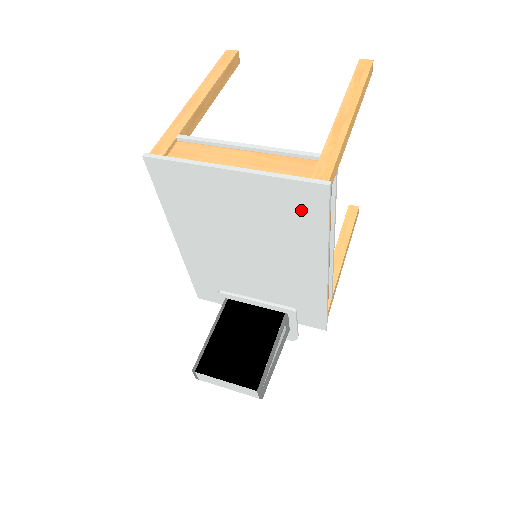
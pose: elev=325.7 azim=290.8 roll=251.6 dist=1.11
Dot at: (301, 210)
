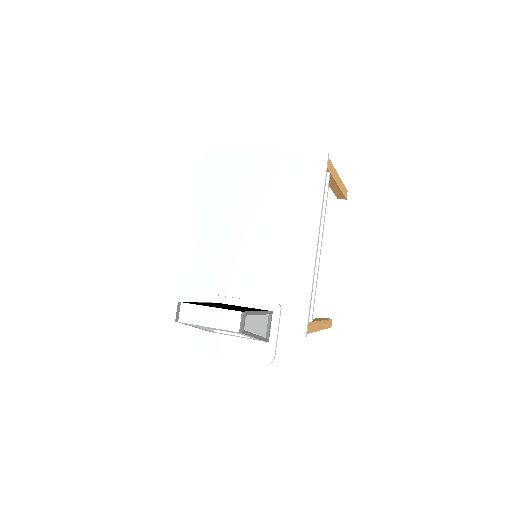
Dot at: (307, 177)
